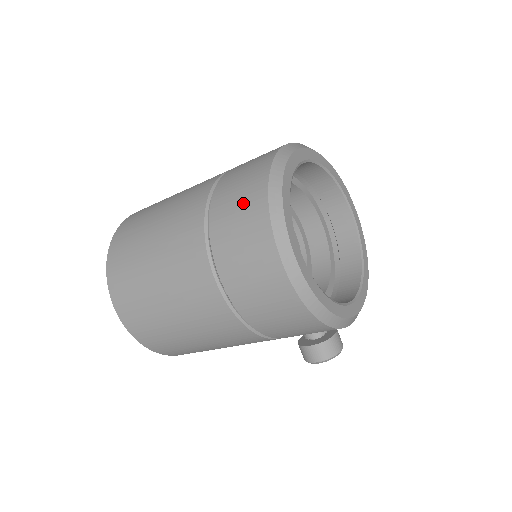
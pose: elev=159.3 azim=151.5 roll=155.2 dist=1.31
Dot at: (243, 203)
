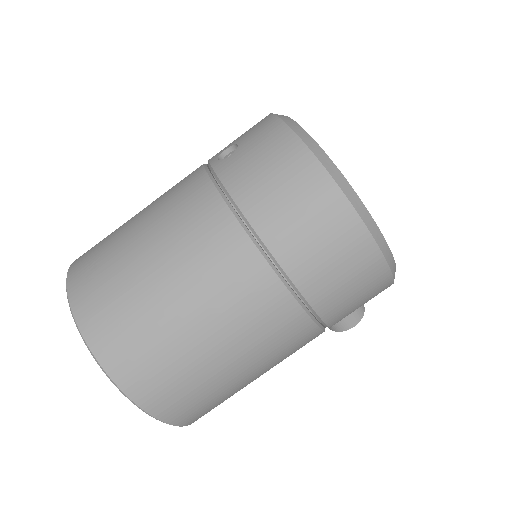
Dot at: (301, 198)
